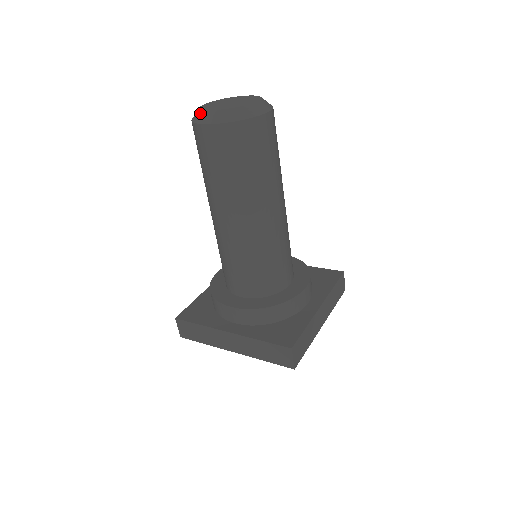
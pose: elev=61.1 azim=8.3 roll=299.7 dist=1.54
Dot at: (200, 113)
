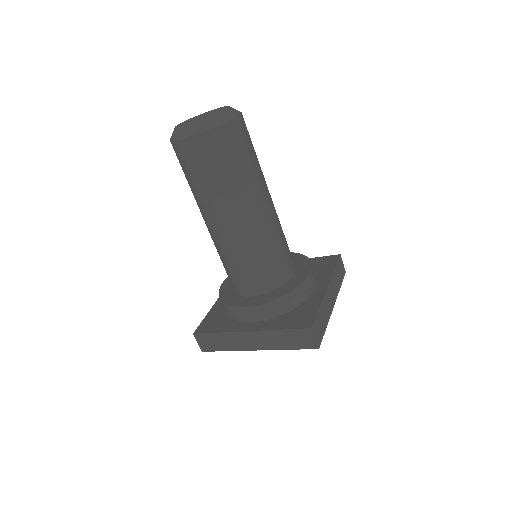
Dot at: (177, 131)
